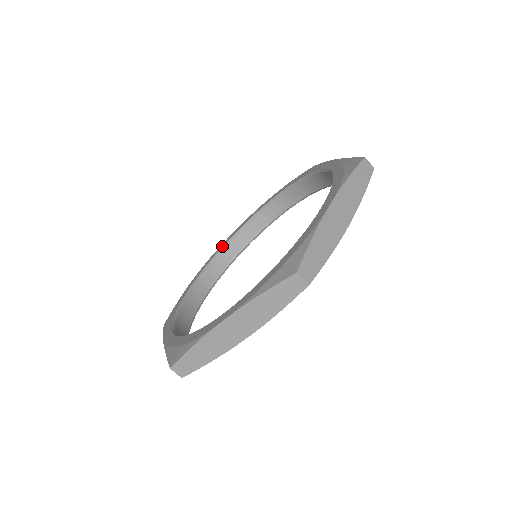
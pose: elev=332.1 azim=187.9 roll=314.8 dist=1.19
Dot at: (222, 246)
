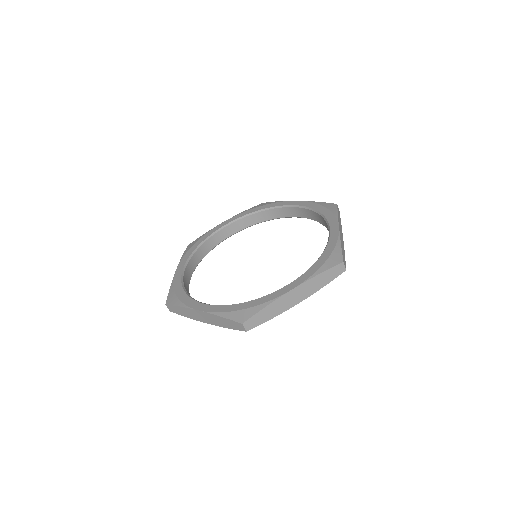
Dot at: (195, 248)
